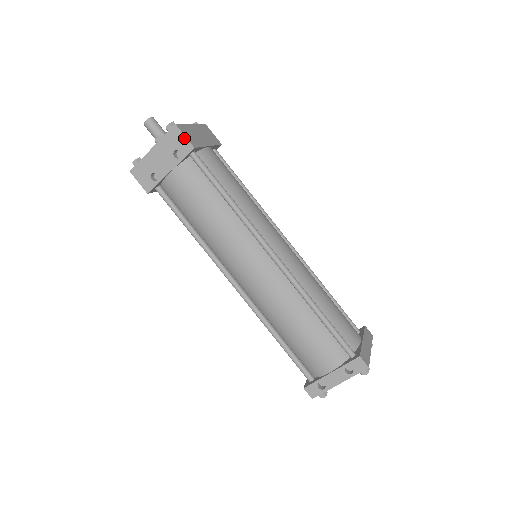
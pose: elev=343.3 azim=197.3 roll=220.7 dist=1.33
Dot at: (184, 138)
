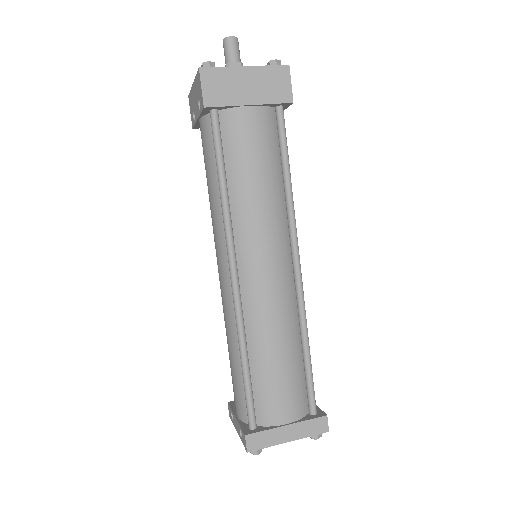
Dot at: (201, 90)
